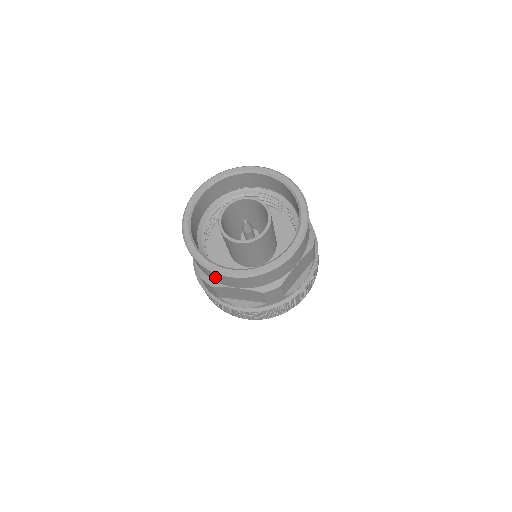
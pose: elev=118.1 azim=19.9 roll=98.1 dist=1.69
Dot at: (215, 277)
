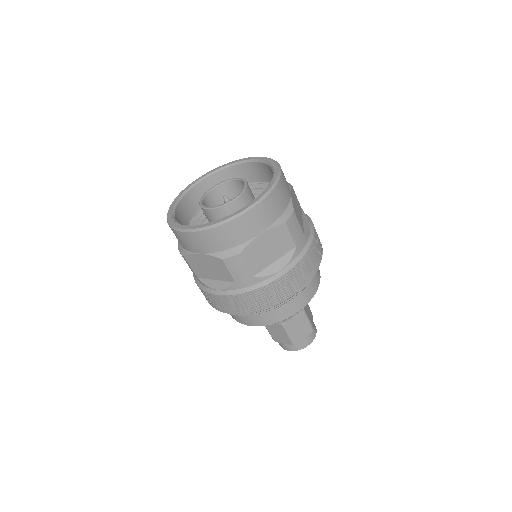
Dot at: (235, 233)
